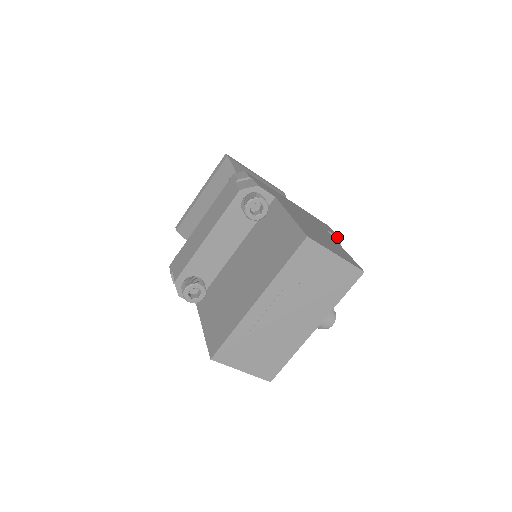
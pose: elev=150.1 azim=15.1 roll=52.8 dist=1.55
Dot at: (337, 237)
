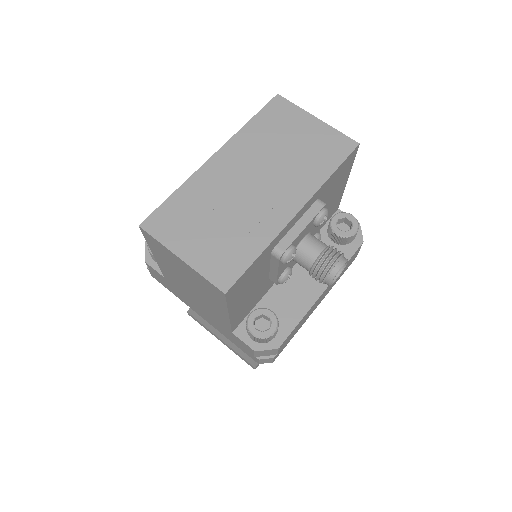
Dot at: occluded
